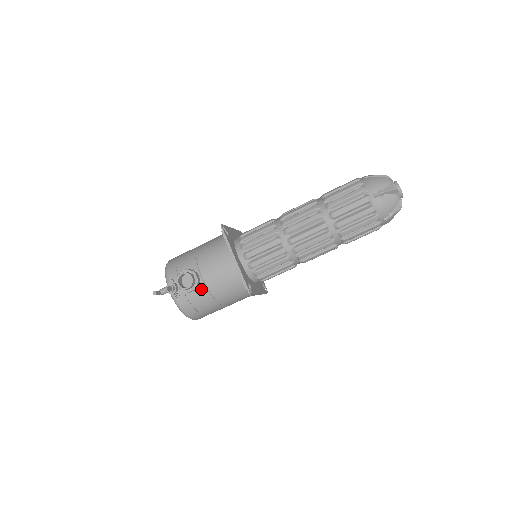
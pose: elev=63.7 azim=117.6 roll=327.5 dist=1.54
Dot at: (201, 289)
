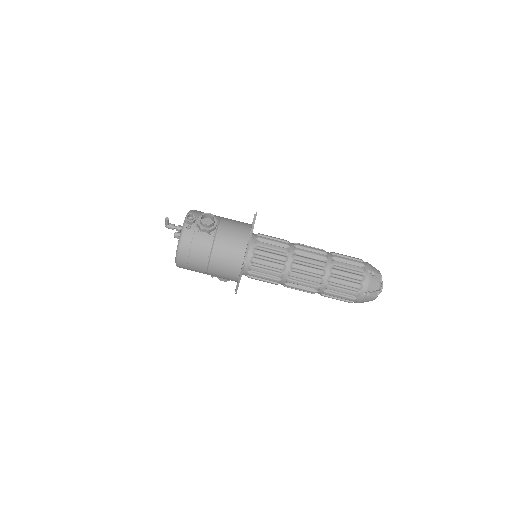
Dot at: (210, 236)
